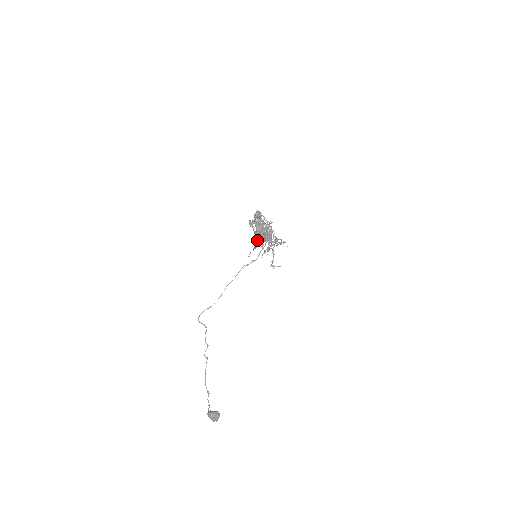
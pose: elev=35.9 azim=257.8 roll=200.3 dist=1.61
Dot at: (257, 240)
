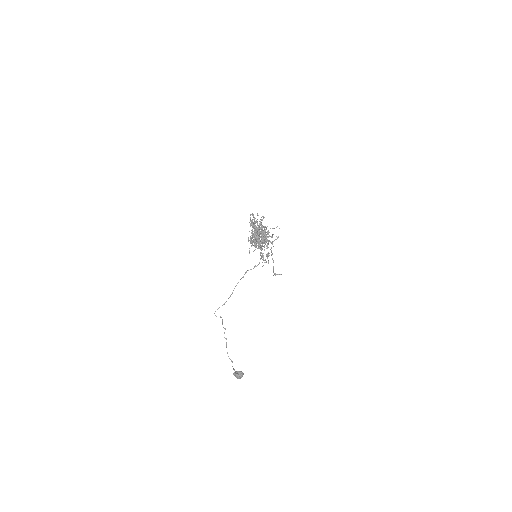
Dot at: occluded
